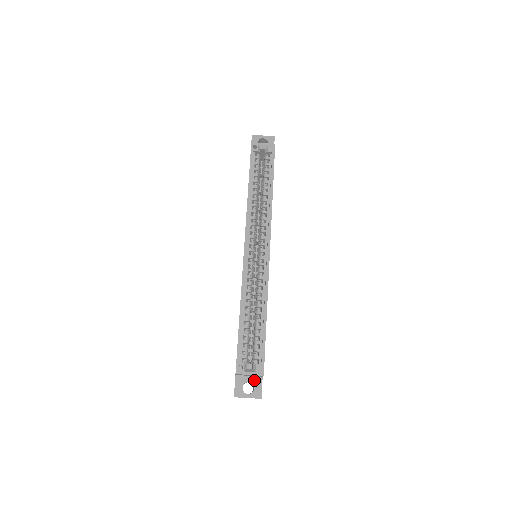
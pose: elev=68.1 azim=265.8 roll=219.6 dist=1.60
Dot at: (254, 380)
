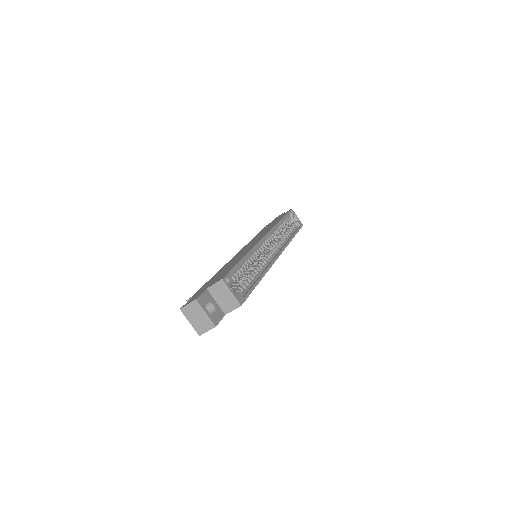
Dot at: (218, 309)
